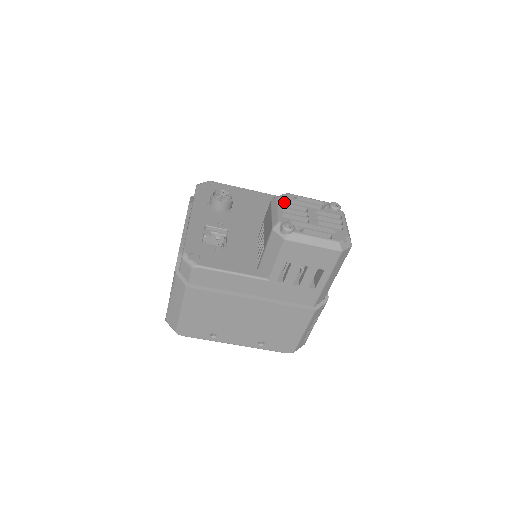
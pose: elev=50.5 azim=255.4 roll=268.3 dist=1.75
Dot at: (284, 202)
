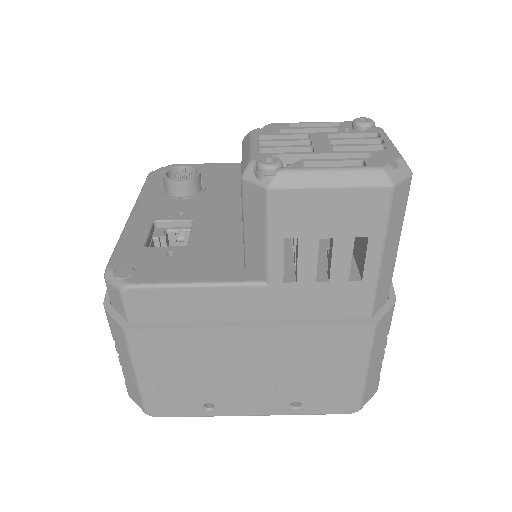
Dot at: (263, 134)
